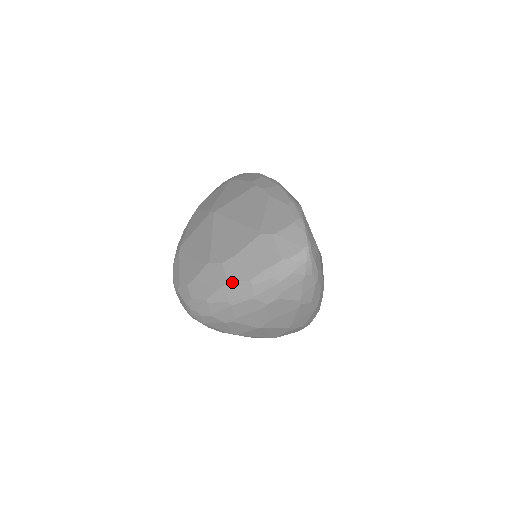
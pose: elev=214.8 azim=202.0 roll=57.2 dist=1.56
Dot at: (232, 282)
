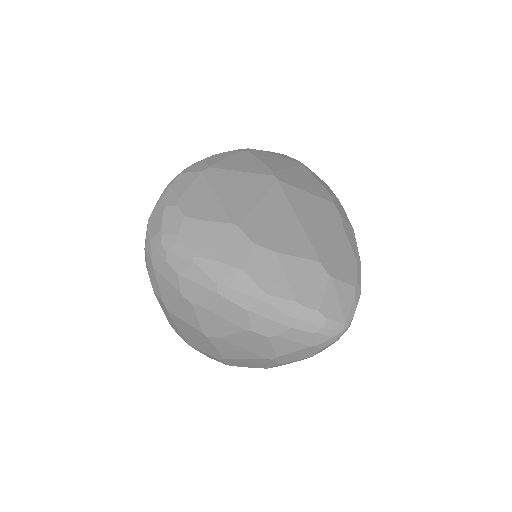
Dot at: (247, 274)
